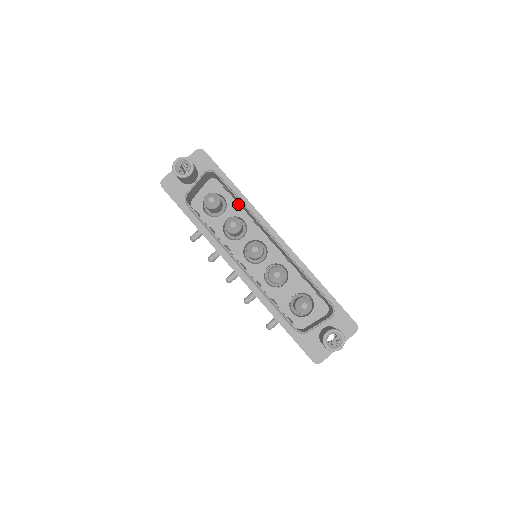
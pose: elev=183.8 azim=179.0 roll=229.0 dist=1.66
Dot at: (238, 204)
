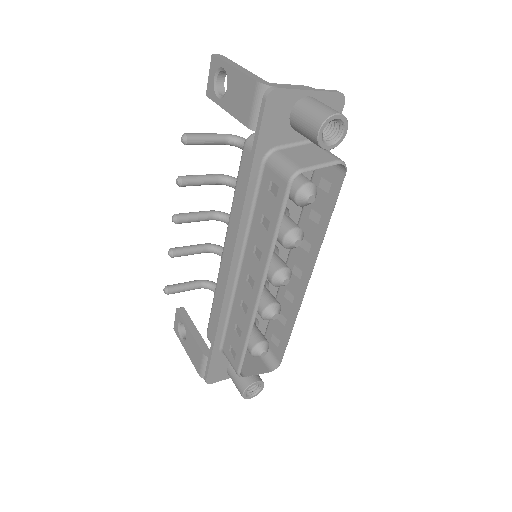
Dot at: (312, 209)
